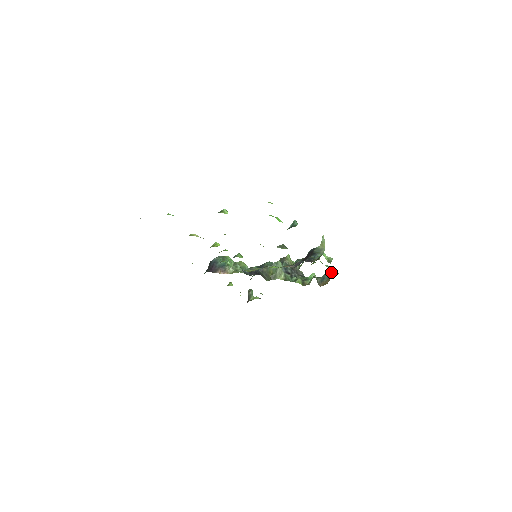
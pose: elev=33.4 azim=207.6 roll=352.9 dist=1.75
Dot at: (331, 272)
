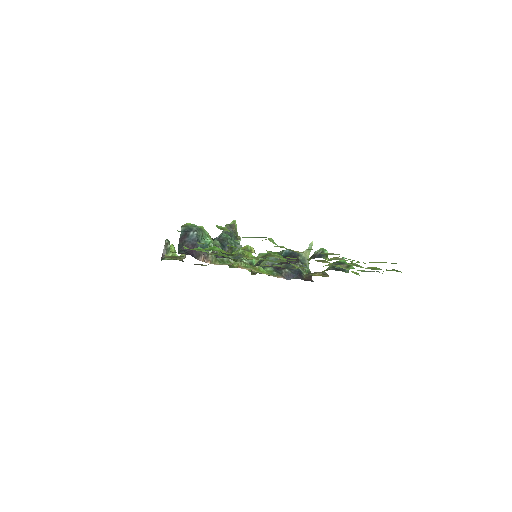
Dot at: occluded
